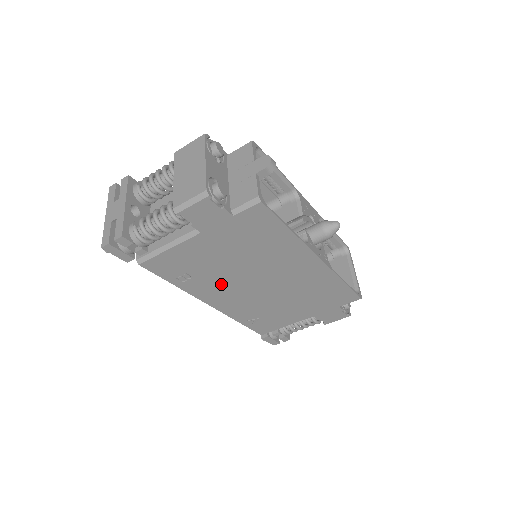
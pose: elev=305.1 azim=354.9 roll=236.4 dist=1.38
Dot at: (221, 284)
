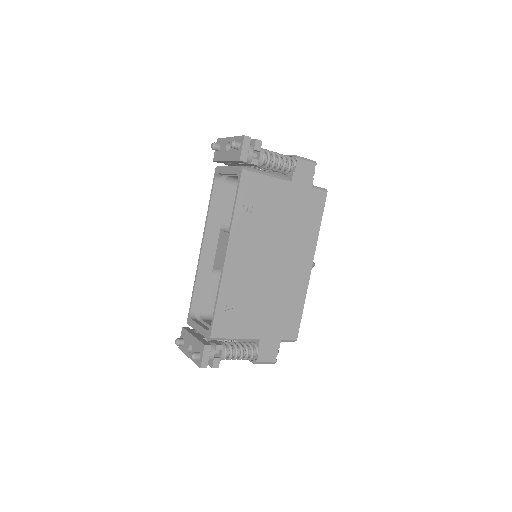
Dot at: (255, 238)
